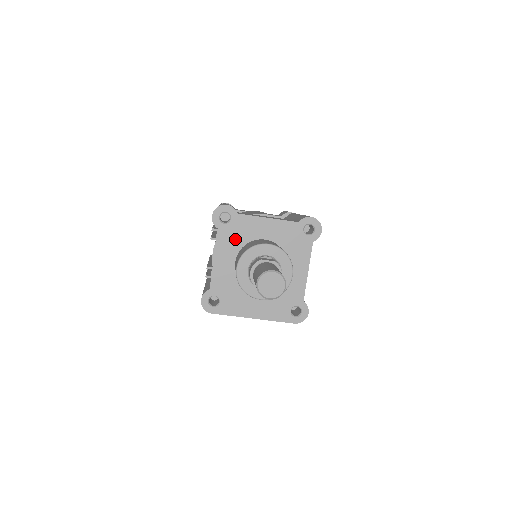
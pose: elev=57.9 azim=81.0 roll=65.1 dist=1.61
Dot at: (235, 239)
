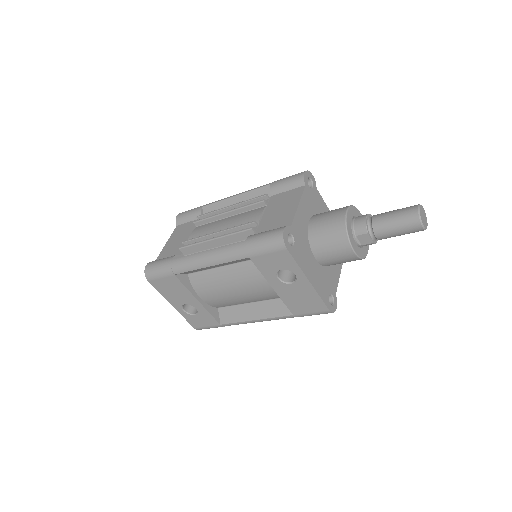
Dot at: (312, 204)
